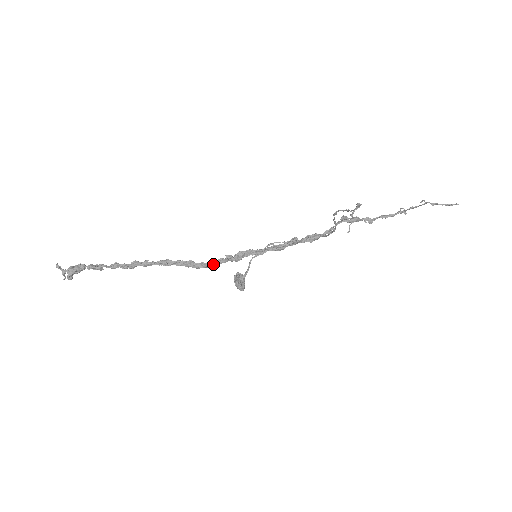
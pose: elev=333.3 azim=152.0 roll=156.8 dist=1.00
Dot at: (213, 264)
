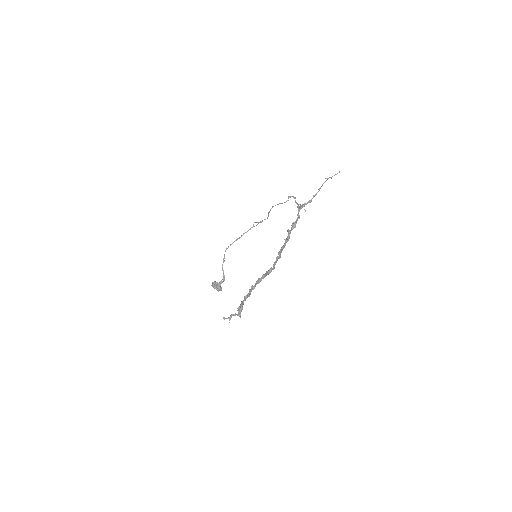
Dot at: (274, 266)
